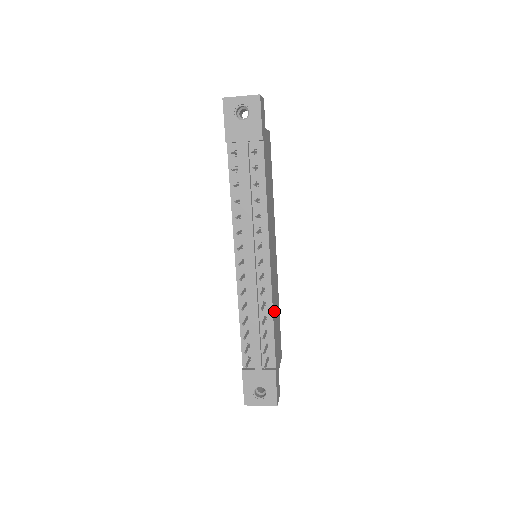
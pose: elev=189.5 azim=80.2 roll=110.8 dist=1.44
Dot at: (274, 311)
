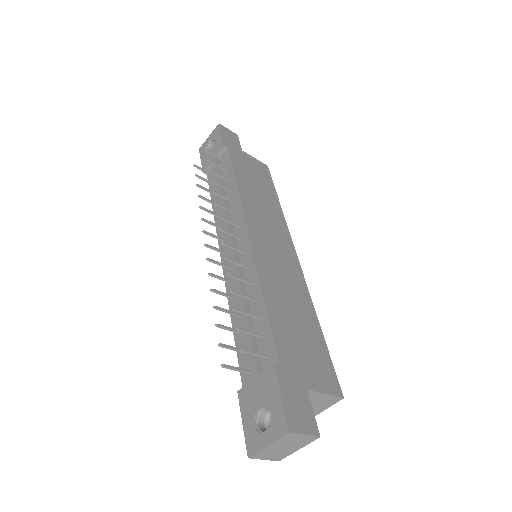
Dot at: (274, 294)
